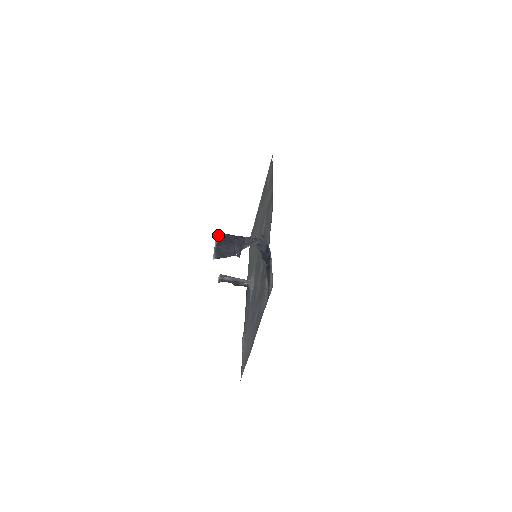
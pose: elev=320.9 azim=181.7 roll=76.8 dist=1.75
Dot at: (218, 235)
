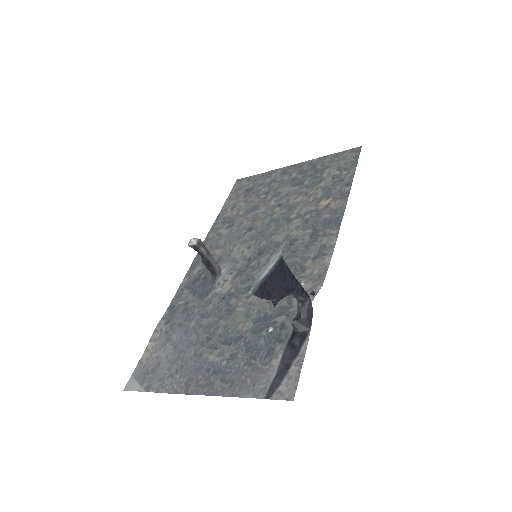
Dot at: (278, 260)
